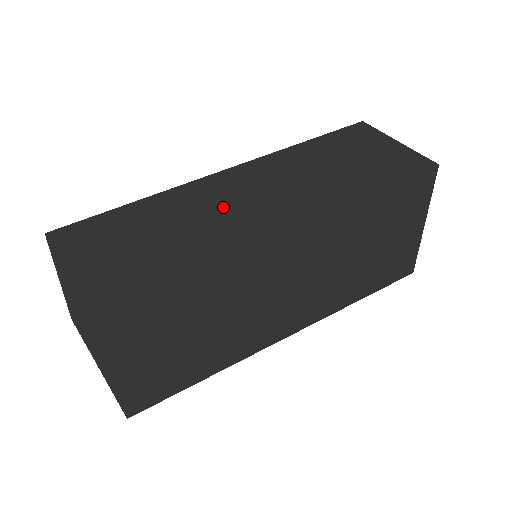
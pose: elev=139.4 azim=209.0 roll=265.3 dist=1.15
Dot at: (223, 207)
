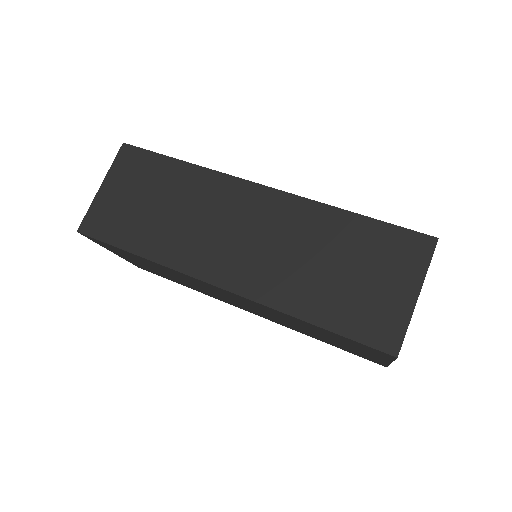
Dot at: (217, 225)
